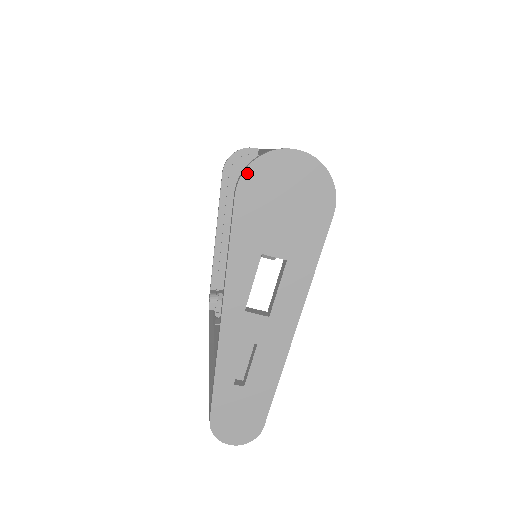
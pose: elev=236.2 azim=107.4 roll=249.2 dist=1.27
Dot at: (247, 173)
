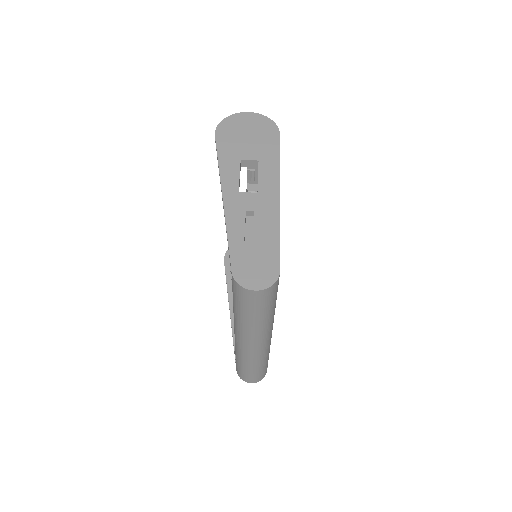
Dot at: (220, 126)
